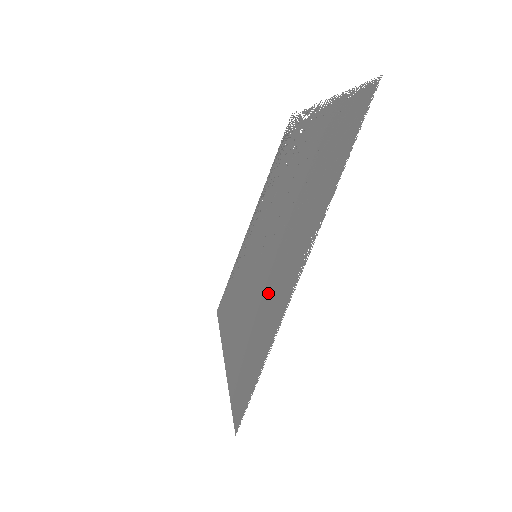
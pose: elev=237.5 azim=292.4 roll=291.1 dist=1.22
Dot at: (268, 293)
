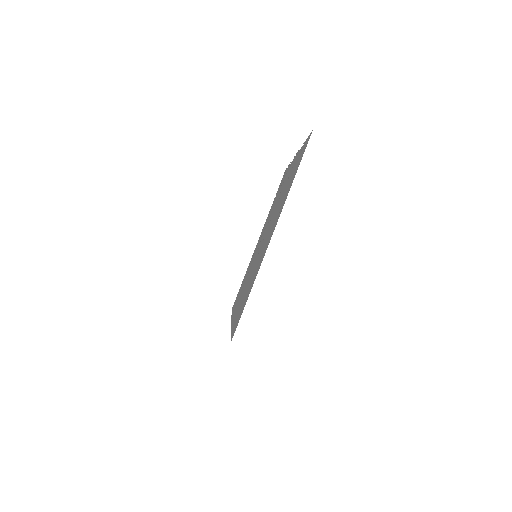
Dot at: occluded
